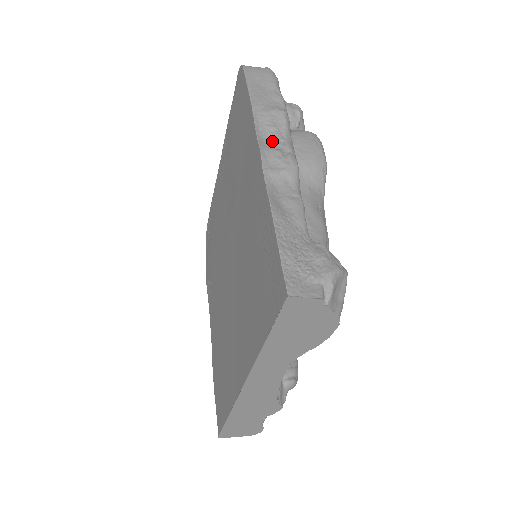
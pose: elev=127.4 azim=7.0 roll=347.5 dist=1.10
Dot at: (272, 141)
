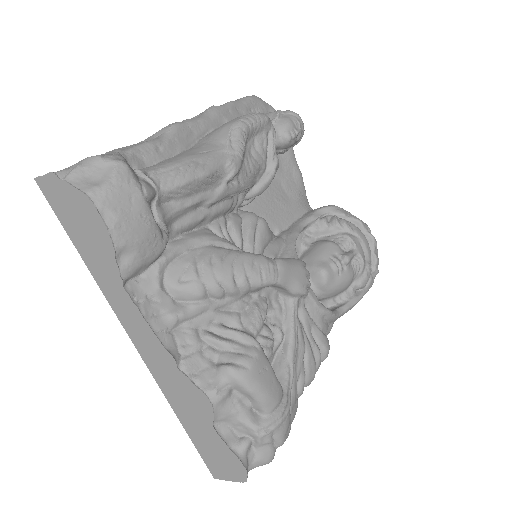
Dot at: occluded
